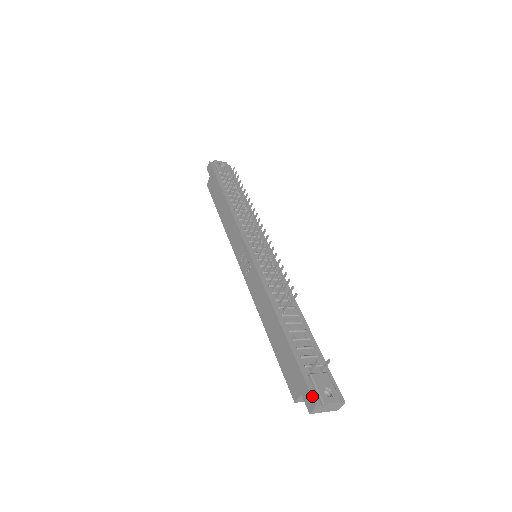
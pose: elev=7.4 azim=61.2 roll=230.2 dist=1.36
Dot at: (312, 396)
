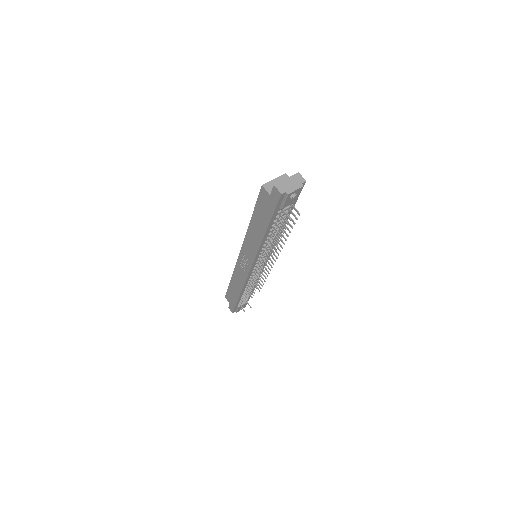
Dot at: (233, 311)
